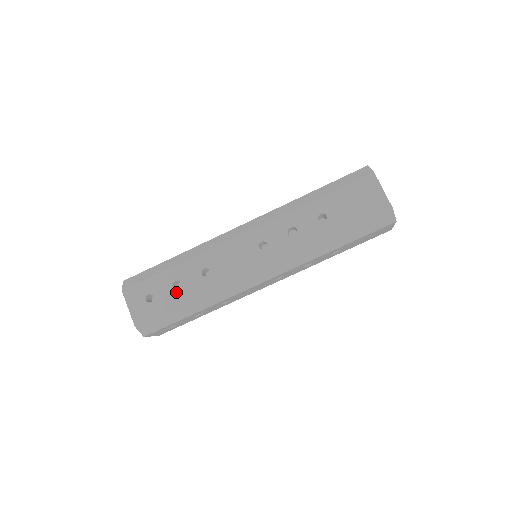
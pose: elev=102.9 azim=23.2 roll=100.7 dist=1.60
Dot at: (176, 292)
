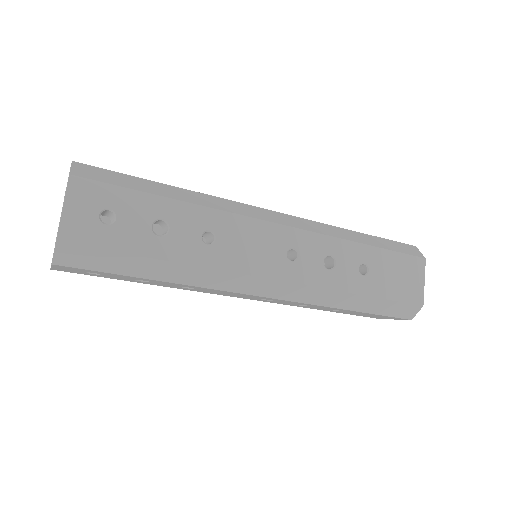
Dot at: (154, 235)
